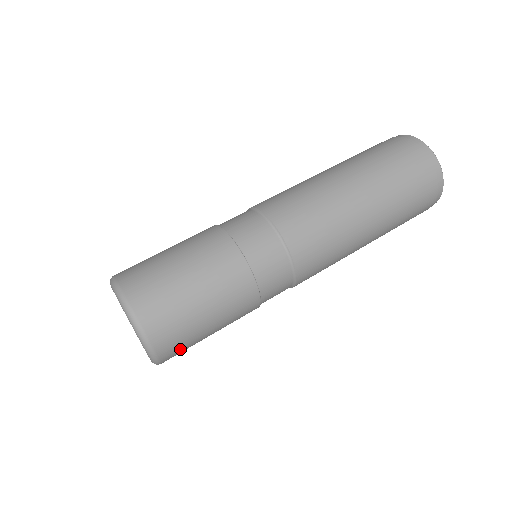
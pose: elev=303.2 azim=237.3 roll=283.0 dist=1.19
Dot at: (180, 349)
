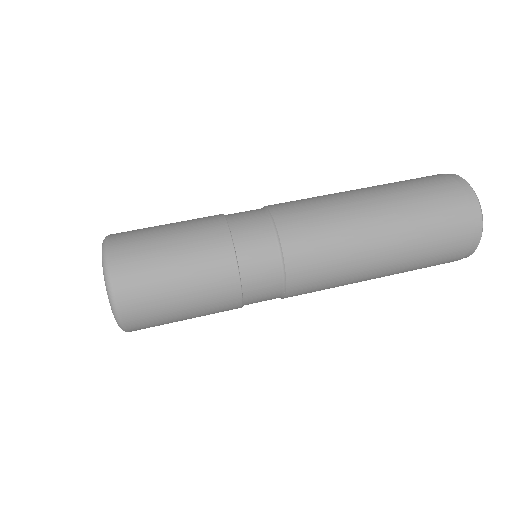
Dot at: (142, 301)
